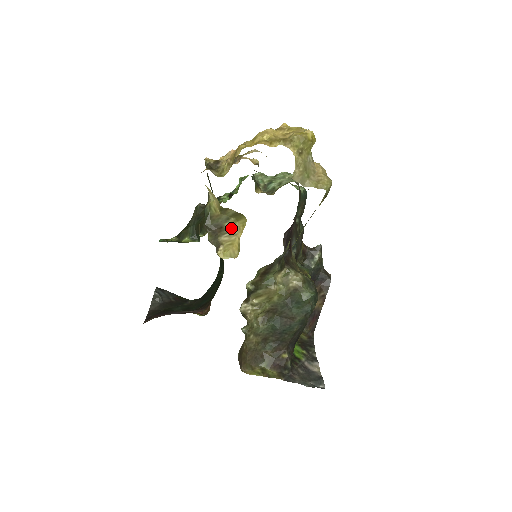
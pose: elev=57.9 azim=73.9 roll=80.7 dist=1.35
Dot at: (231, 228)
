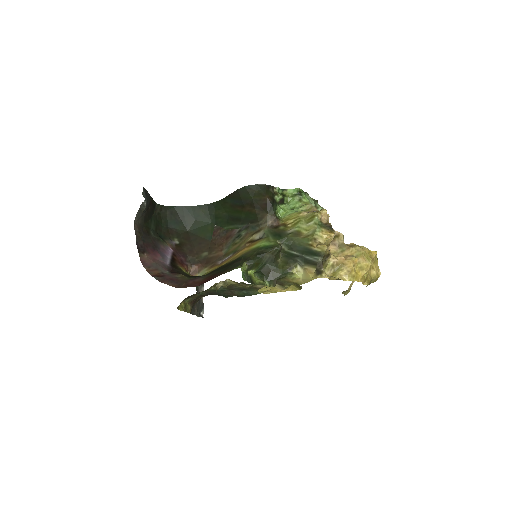
Dot at: (286, 287)
